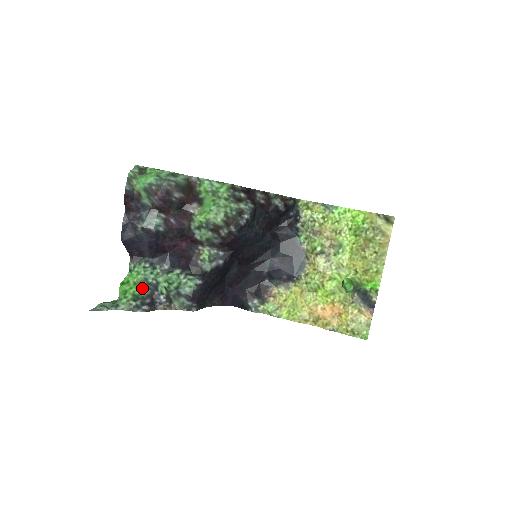
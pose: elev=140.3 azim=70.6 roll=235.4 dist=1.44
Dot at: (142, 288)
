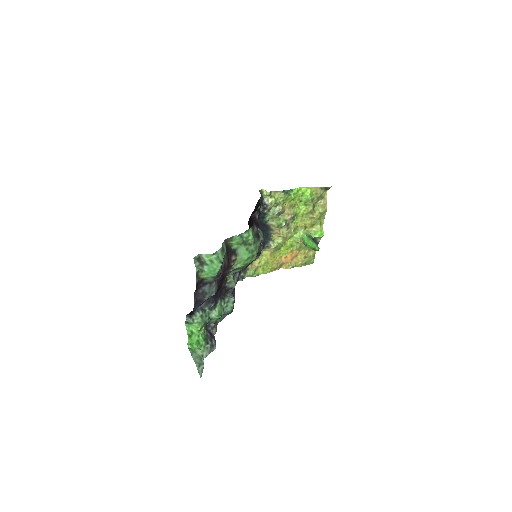
Dot at: (204, 330)
